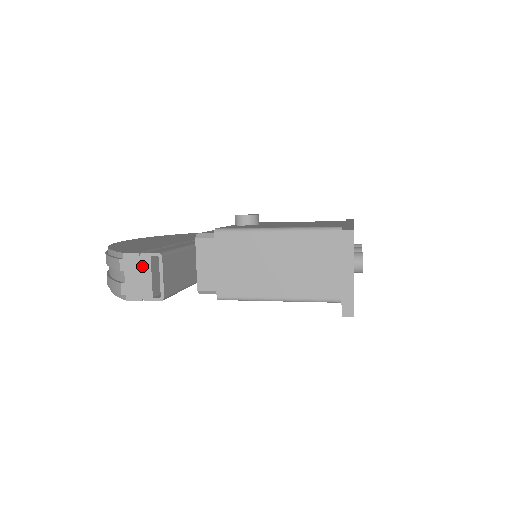
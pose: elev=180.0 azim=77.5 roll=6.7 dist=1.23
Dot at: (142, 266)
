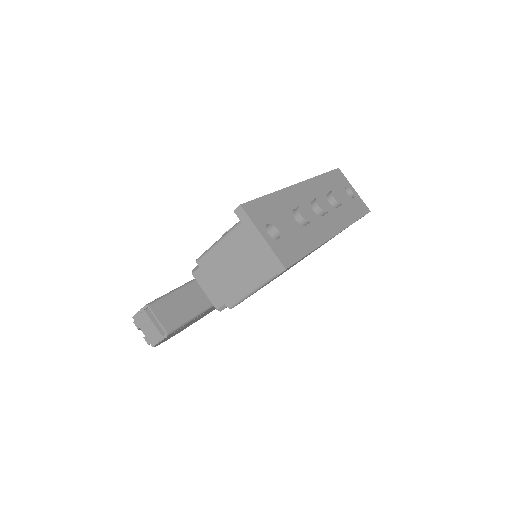
Dot at: (145, 319)
